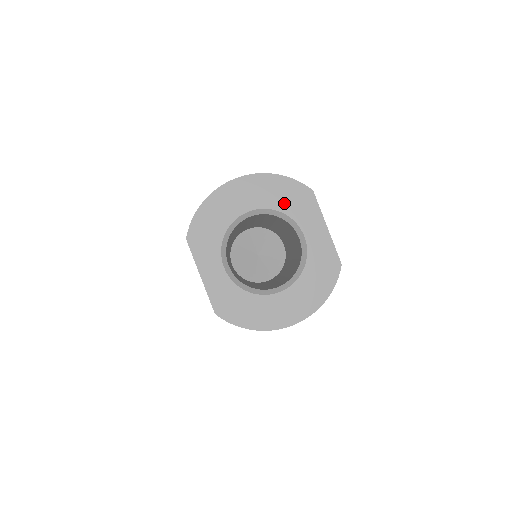
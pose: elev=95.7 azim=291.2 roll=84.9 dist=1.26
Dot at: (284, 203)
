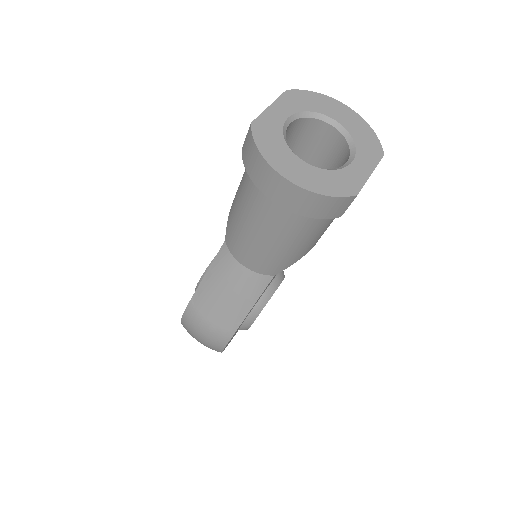
Dot at: (360, 140)
